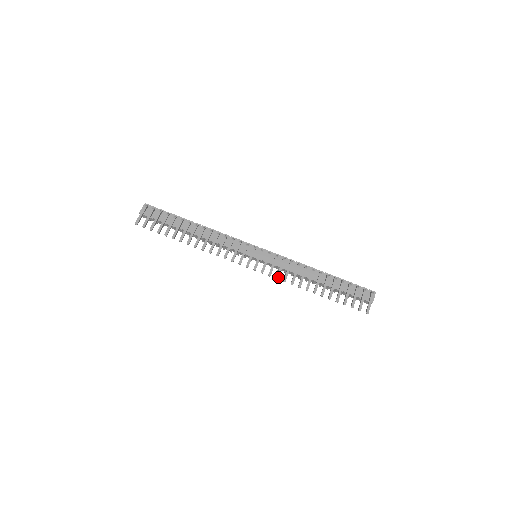
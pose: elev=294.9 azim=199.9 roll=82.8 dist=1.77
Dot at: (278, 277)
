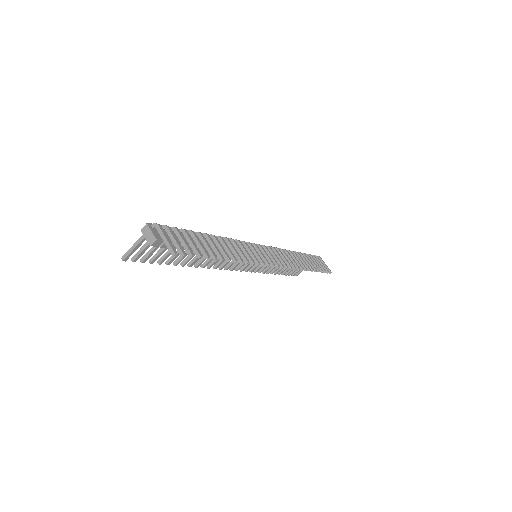
Dot at: (291, 266)
